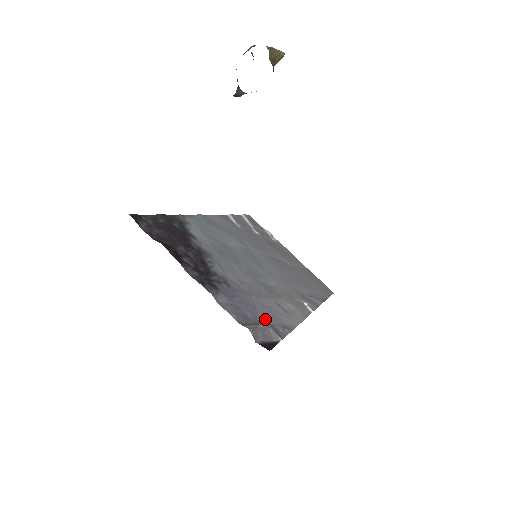
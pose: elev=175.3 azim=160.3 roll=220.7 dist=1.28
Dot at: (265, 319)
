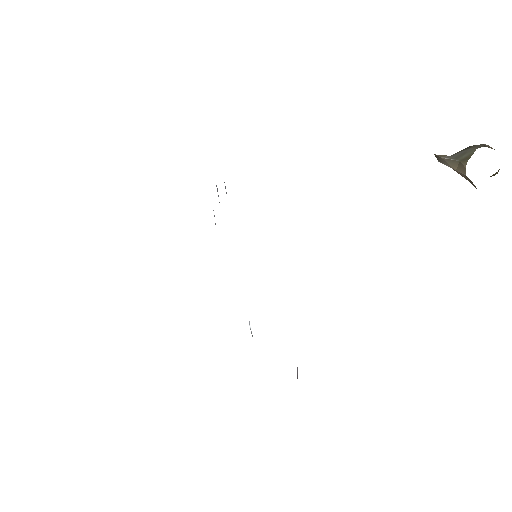
Dot at: occluded
